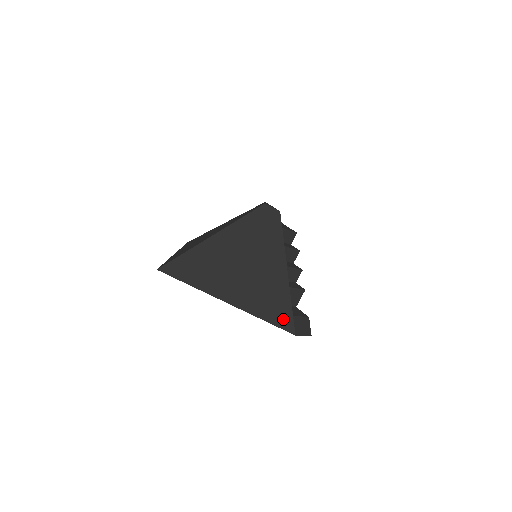
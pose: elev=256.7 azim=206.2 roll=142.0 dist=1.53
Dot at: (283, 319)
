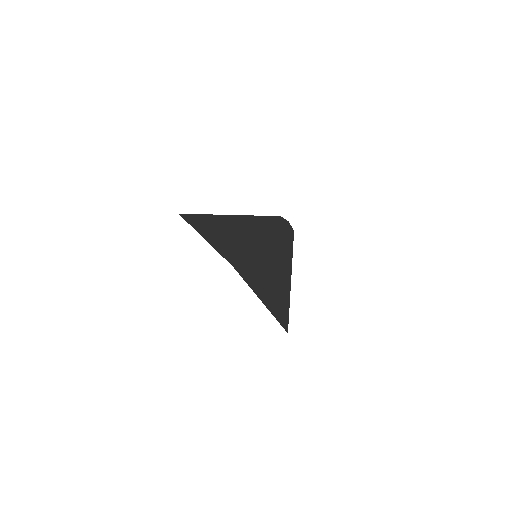
Dot at: (285, 320)
